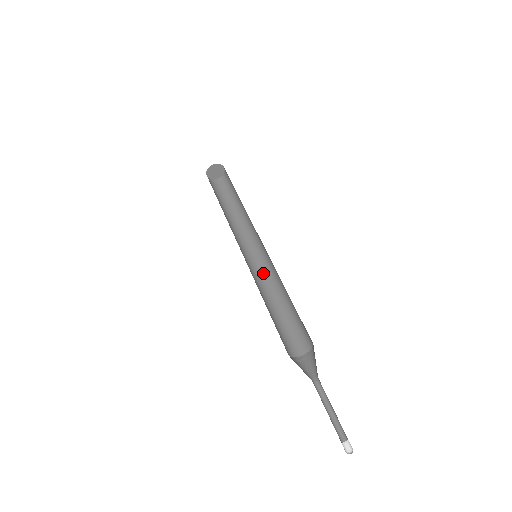
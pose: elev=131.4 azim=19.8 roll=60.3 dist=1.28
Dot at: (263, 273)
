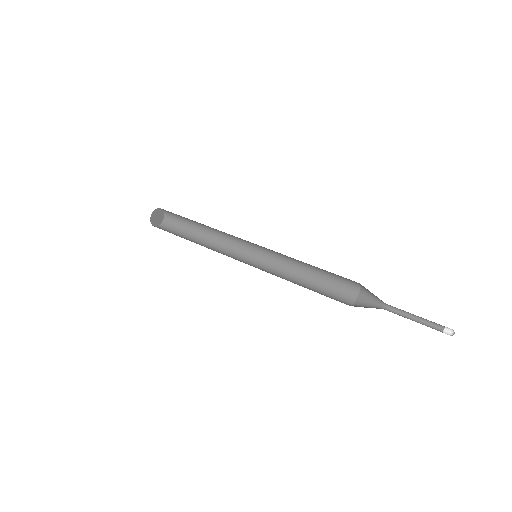
Dot at: (267, 270)
